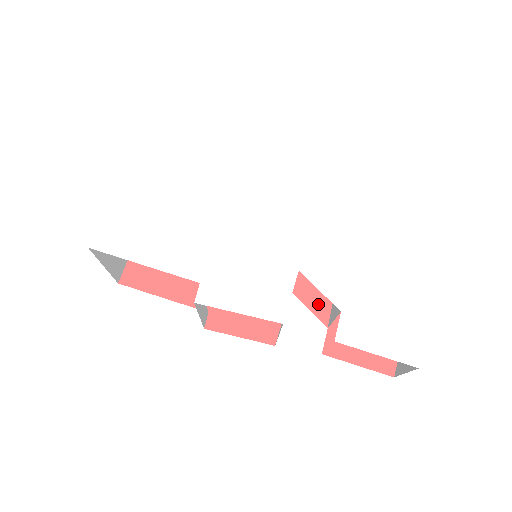
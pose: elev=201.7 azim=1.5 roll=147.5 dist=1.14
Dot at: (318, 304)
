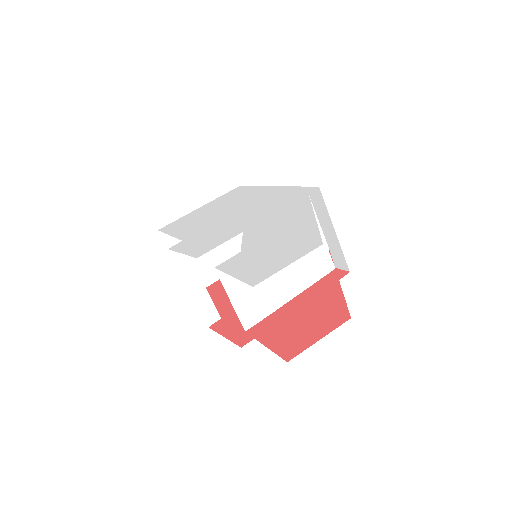
Dot at: occluded
